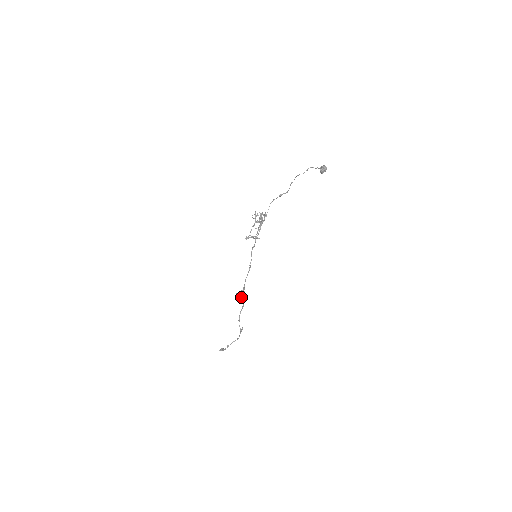
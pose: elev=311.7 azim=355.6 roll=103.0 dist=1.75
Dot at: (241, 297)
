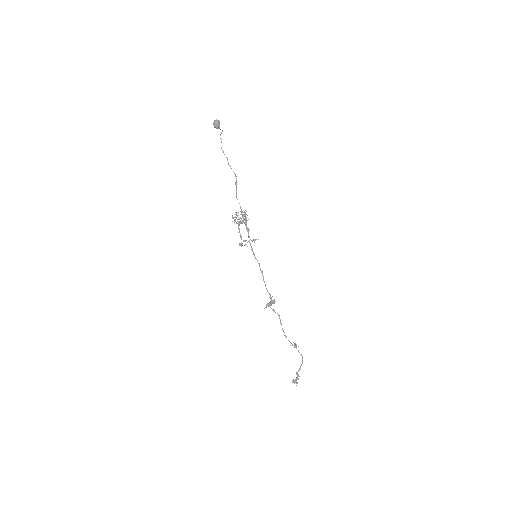
Dot at: occluded
